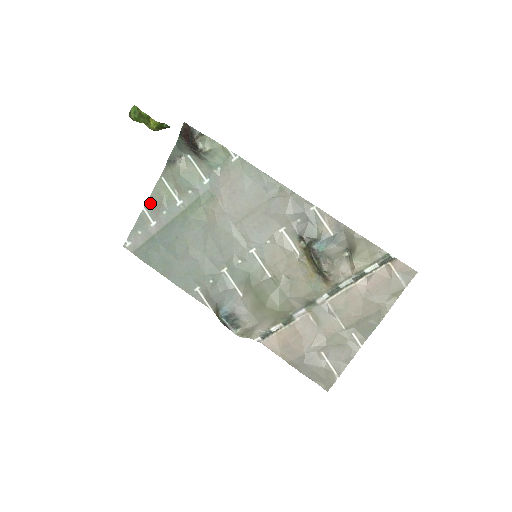
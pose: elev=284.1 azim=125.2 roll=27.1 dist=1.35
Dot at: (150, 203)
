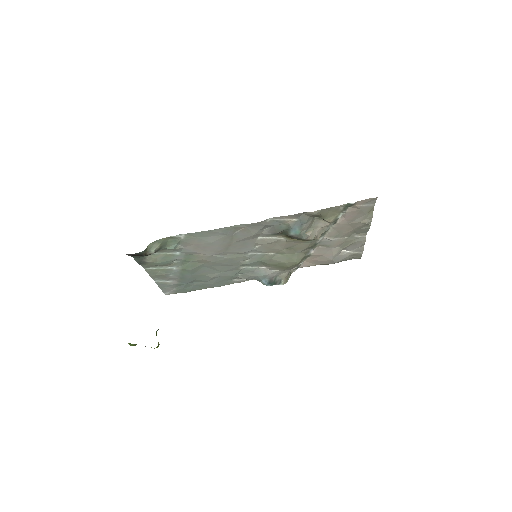
Dot at: (155, 278)
